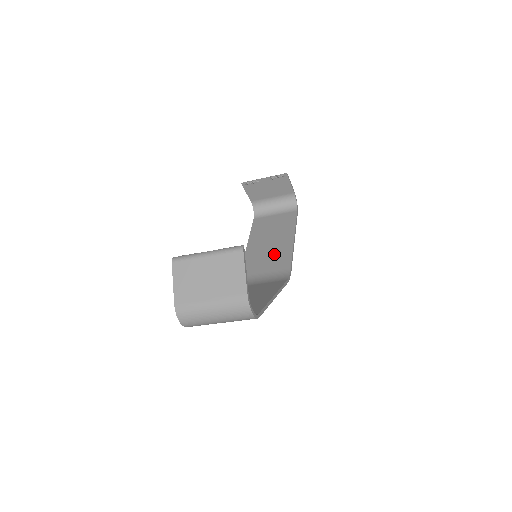
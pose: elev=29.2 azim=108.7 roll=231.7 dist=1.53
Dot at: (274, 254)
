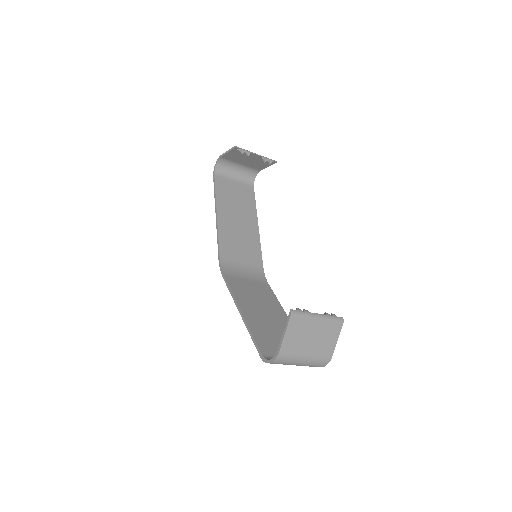
Dot at: (246, 240)
